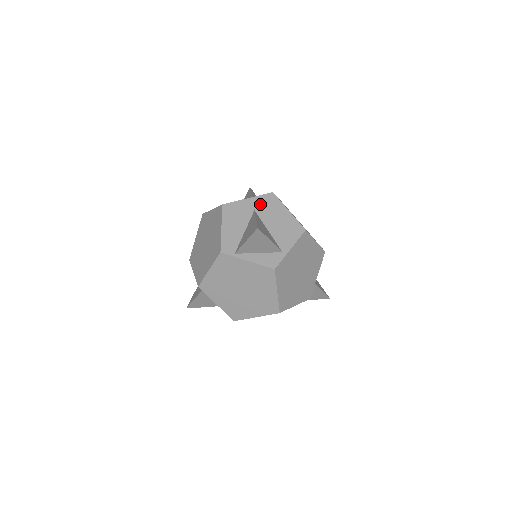
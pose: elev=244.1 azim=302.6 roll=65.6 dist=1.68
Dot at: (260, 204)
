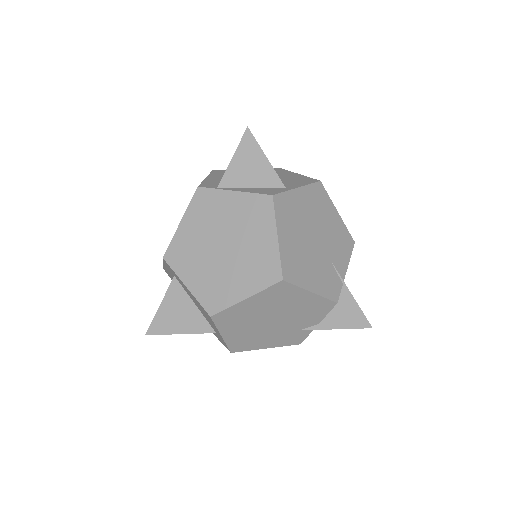
Dot at: occluded
